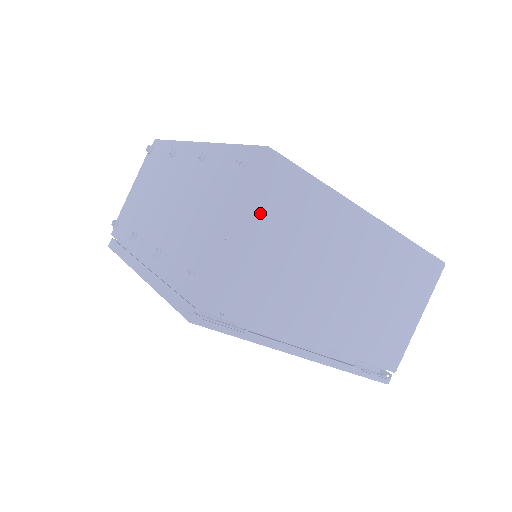
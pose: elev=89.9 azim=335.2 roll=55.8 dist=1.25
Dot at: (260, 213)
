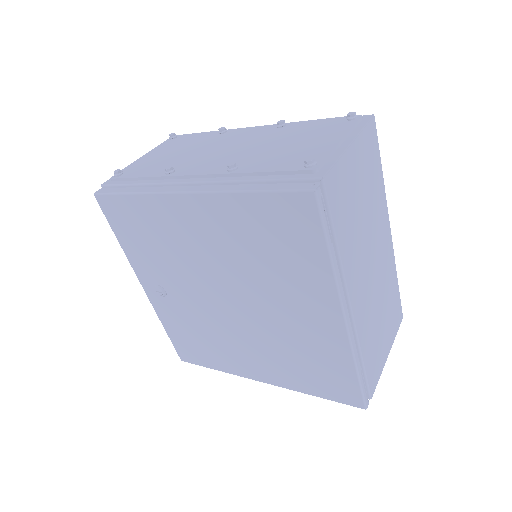
Dot at: (362, 154)
